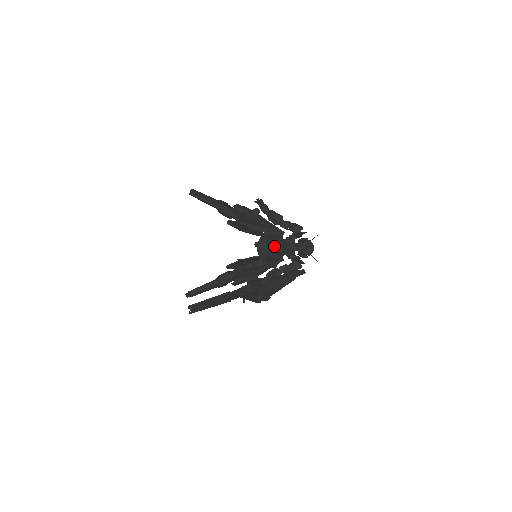
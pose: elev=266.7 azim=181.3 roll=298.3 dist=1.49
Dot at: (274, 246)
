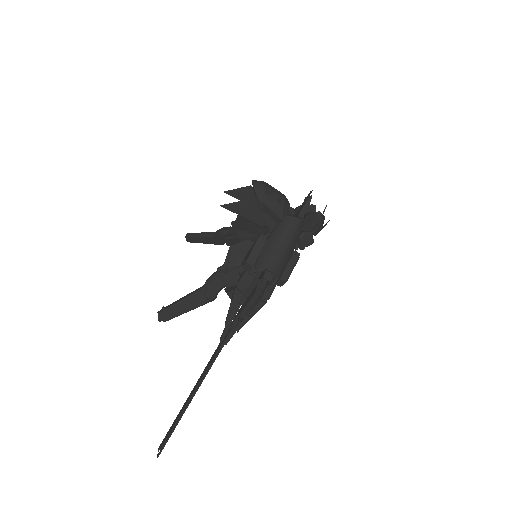
Dot at: (273, 191)
